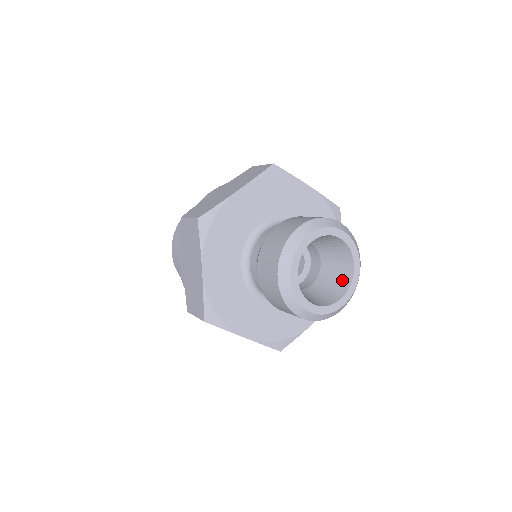
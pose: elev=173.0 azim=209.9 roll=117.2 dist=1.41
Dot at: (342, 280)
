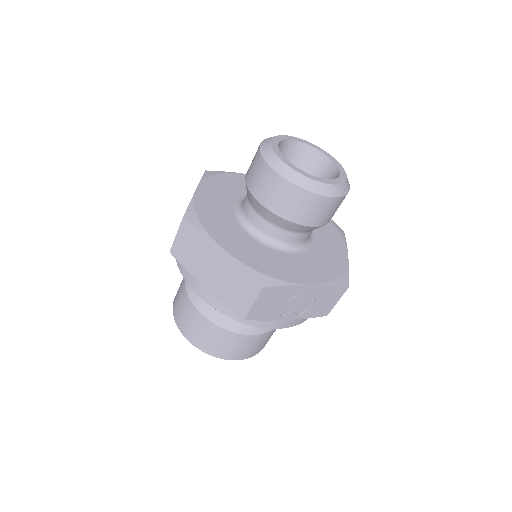
Dot at: (327, 171)
